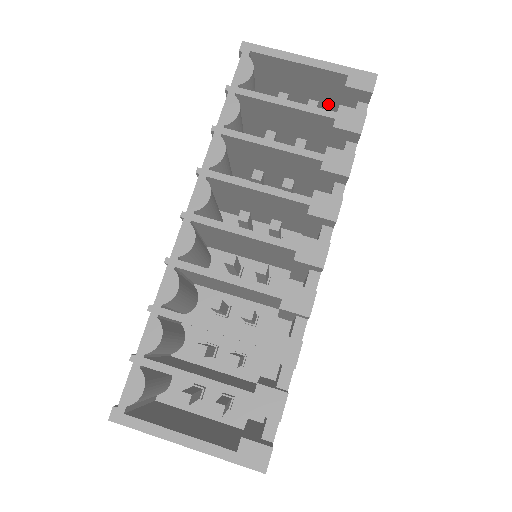
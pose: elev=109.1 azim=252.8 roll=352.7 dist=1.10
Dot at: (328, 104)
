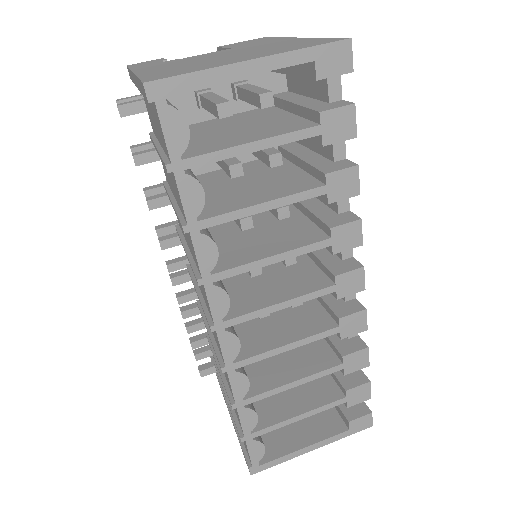
Dot at: occluded
